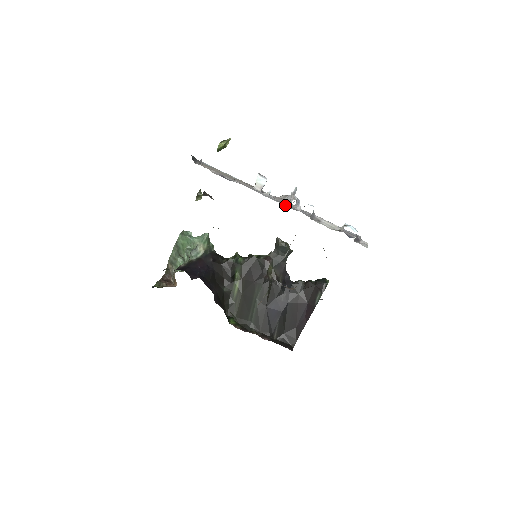
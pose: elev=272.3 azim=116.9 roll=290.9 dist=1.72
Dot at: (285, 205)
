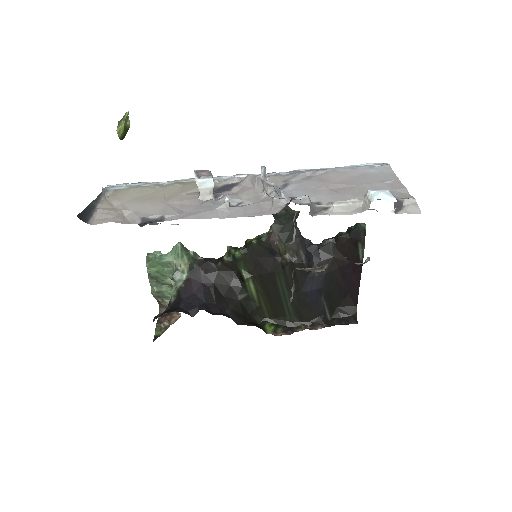
Dot at: (261, 211)
